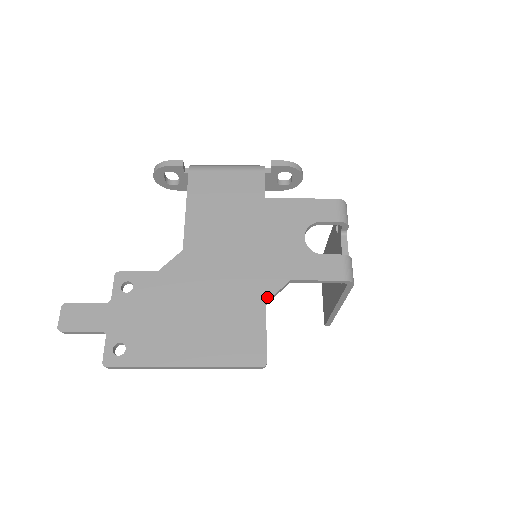
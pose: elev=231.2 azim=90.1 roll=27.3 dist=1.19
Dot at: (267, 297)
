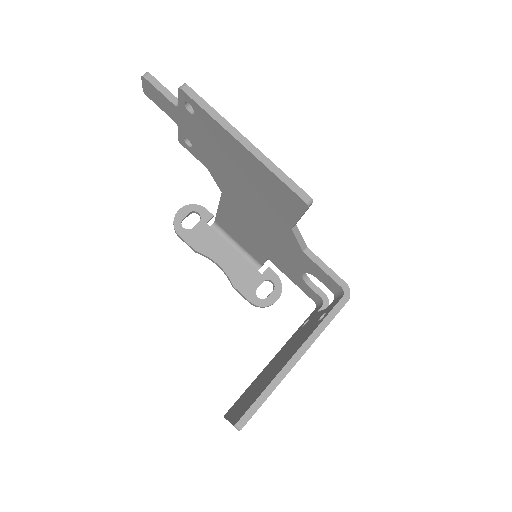
Dot at: (295, 226)
